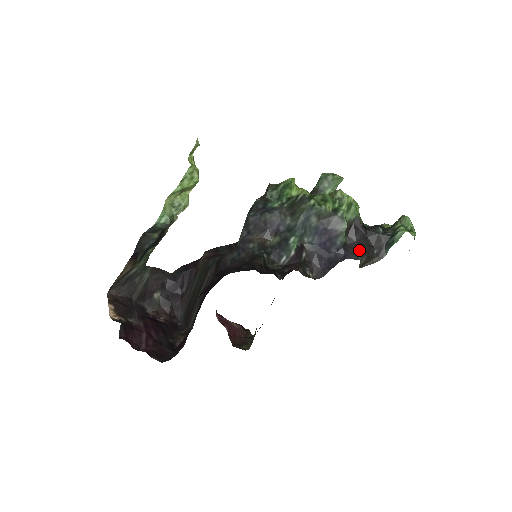
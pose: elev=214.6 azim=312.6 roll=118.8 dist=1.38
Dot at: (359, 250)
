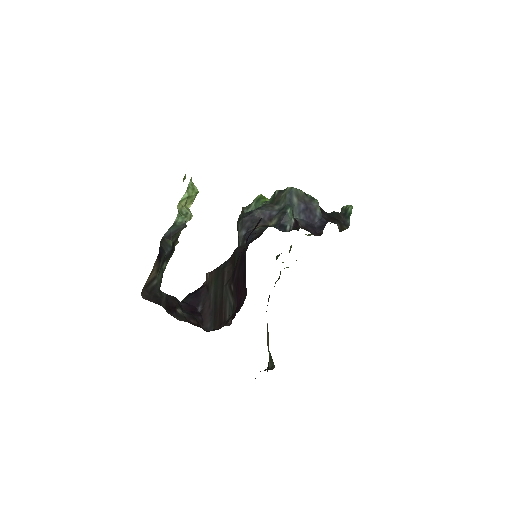
Dot at: (332, 220)
